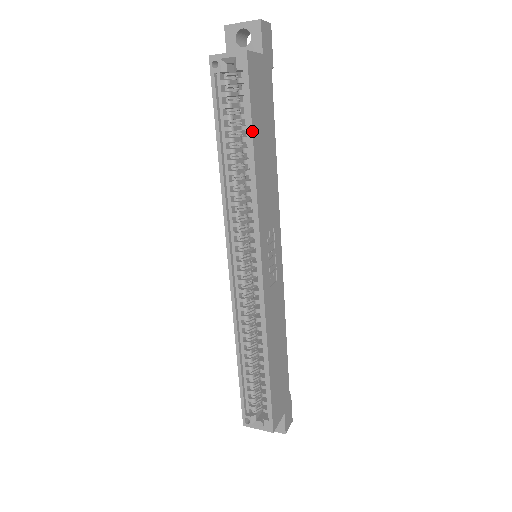
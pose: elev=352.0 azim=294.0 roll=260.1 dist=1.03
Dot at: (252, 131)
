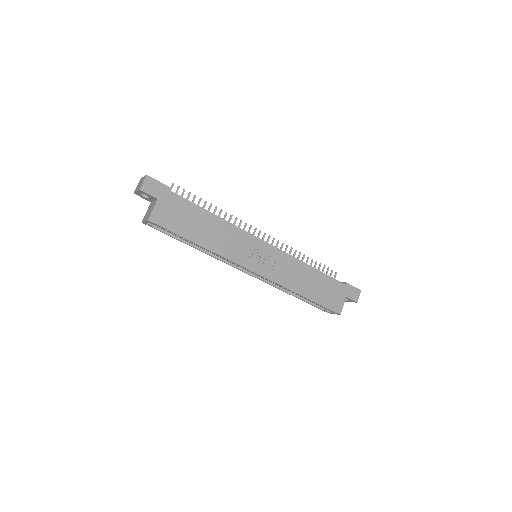
Dot at: occluded
